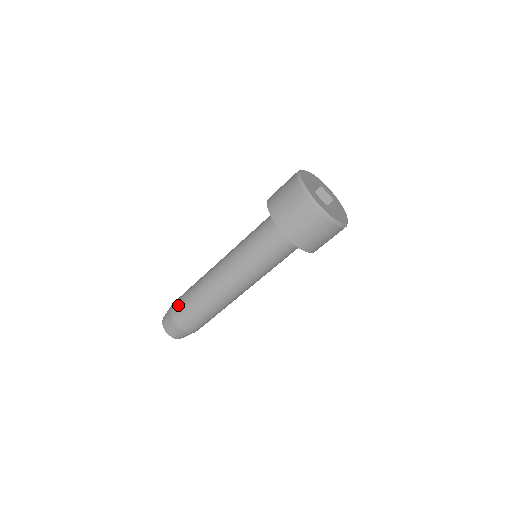
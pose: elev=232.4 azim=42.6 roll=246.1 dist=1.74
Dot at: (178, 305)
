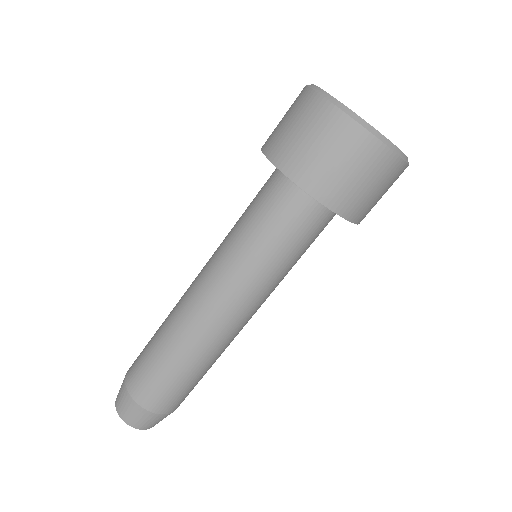
Dot at: (136, 359)
